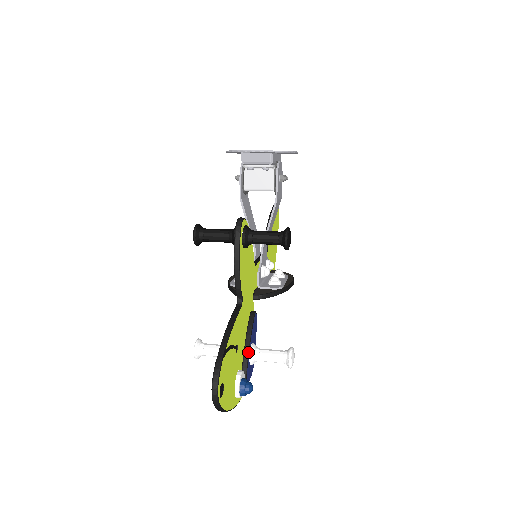
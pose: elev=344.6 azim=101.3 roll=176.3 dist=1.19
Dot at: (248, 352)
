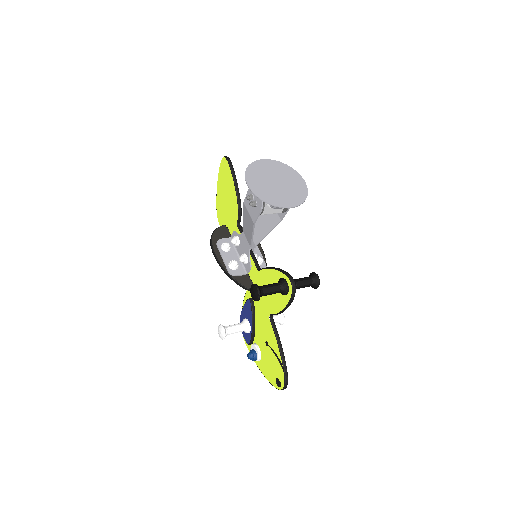
Dot at: occluded
